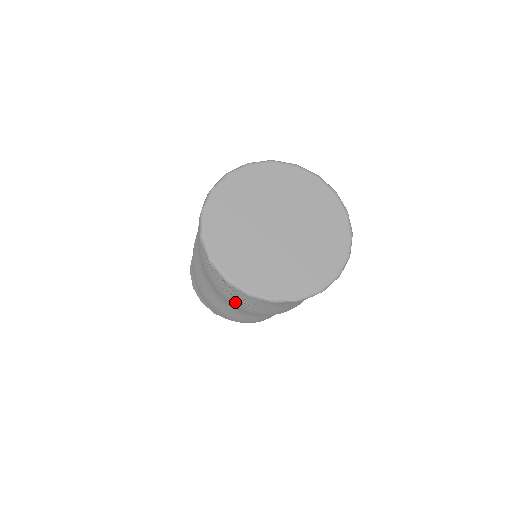
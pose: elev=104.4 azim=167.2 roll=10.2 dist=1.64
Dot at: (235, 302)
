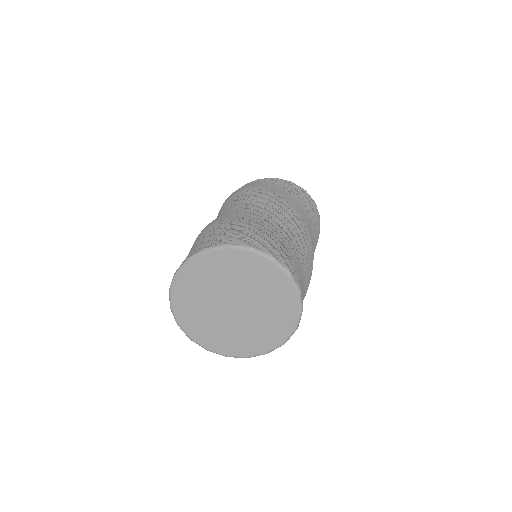
Dot at: occluded
